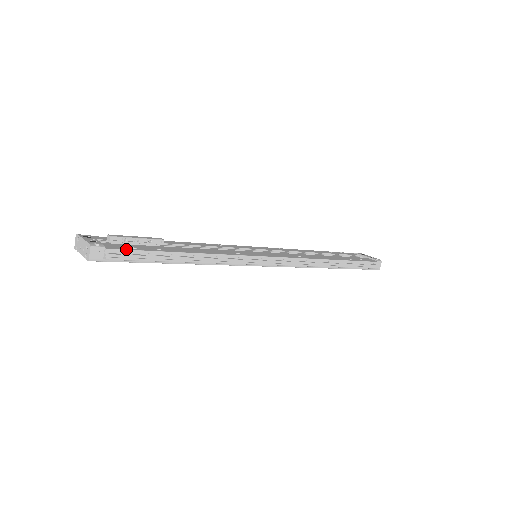
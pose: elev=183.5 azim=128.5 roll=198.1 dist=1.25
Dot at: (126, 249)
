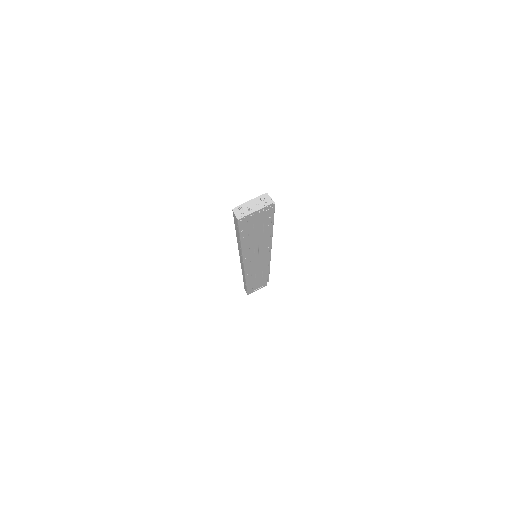
Dot at: occluded
